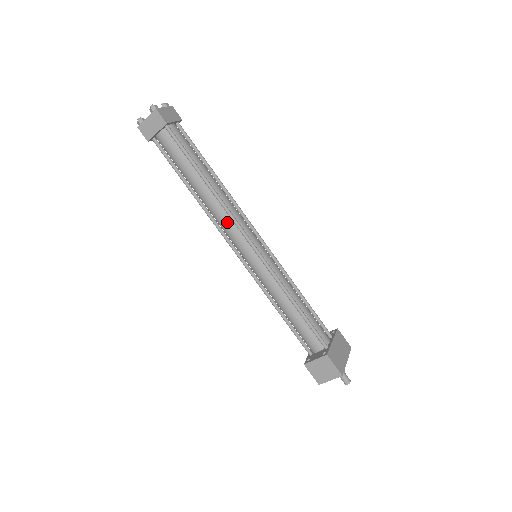
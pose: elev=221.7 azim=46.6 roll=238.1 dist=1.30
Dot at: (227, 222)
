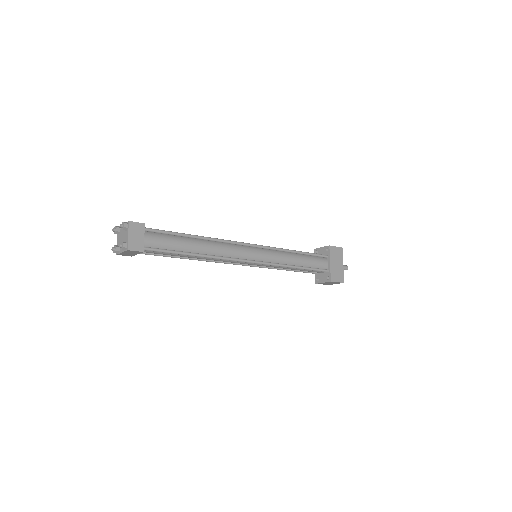
Dot at: (227, 261)
